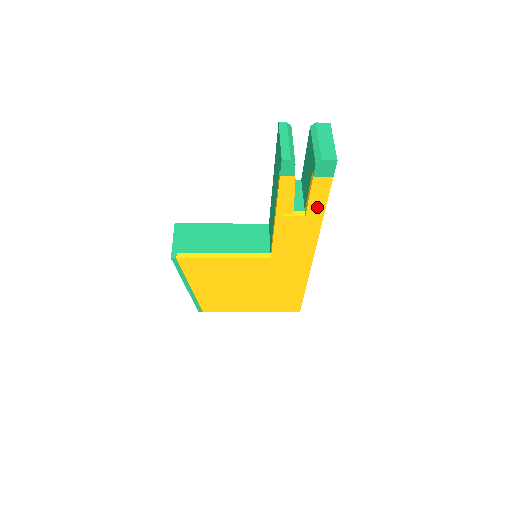
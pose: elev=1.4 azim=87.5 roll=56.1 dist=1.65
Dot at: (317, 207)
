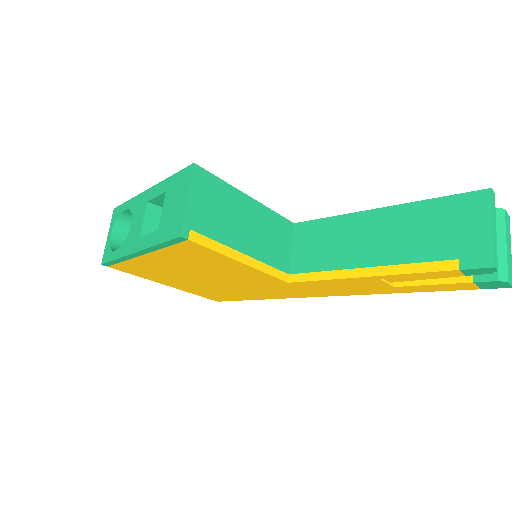
Dot at: (416, 289)
